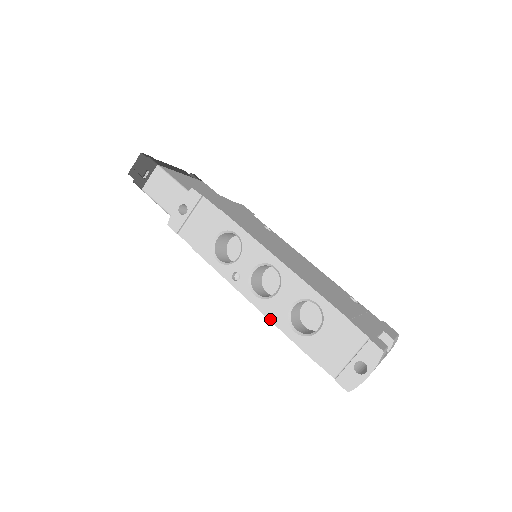
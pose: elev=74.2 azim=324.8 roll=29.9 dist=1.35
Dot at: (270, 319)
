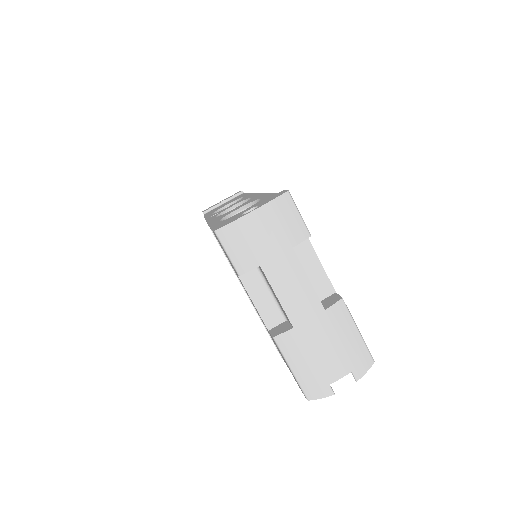
Dot at: (209, 223)
